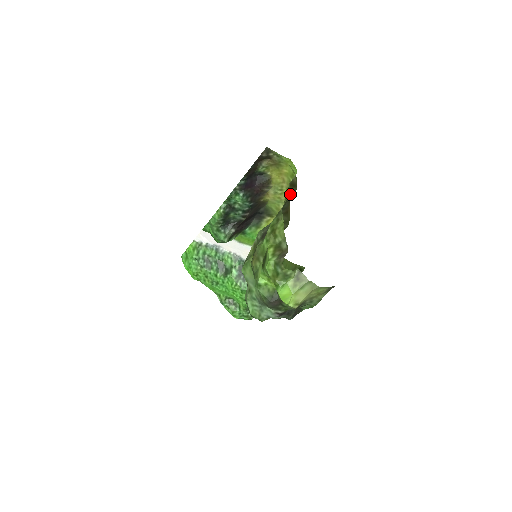
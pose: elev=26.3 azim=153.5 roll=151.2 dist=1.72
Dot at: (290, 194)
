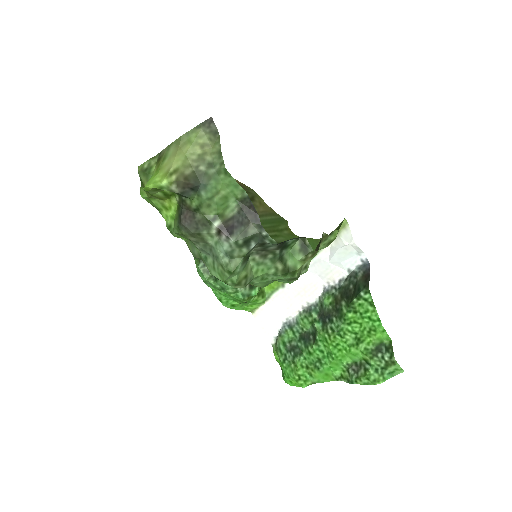
Dot at: occluded
